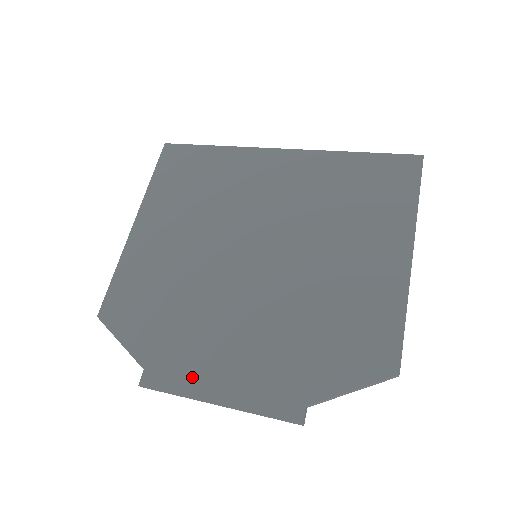
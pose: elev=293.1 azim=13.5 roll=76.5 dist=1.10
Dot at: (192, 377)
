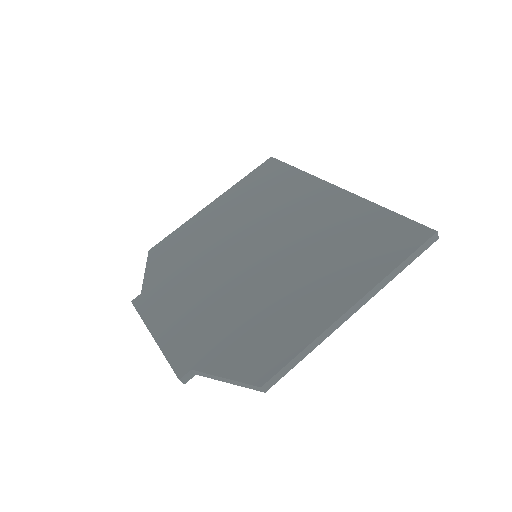
Dot at: (156, 312)
